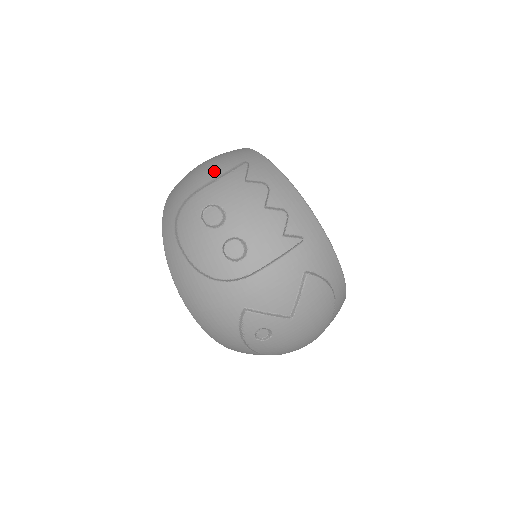
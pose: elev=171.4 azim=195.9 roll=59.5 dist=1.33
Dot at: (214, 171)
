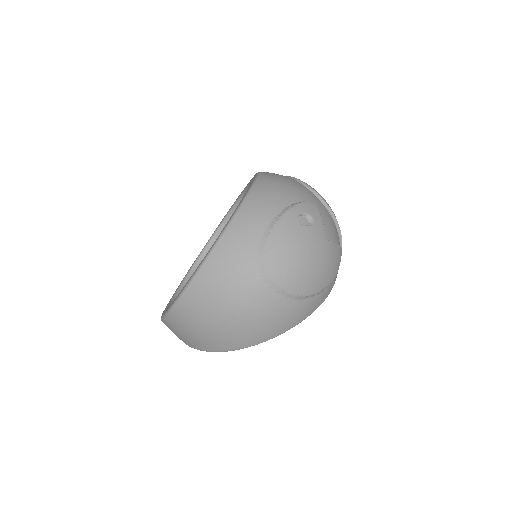
Dot at: occluded
